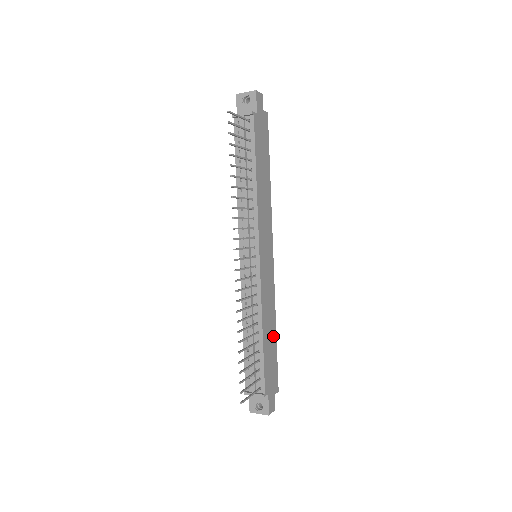
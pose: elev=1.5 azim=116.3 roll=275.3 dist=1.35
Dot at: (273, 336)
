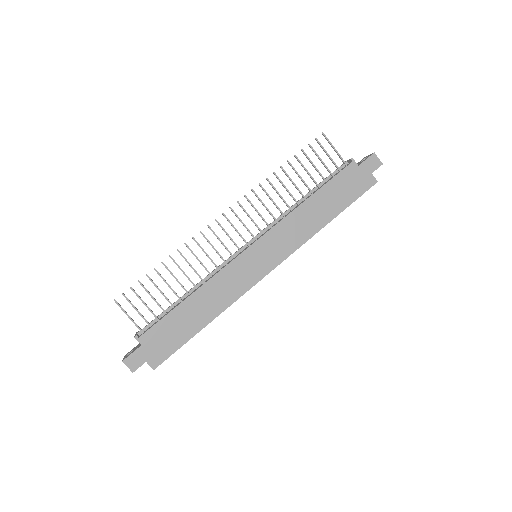
Dot at: (199, 322)
